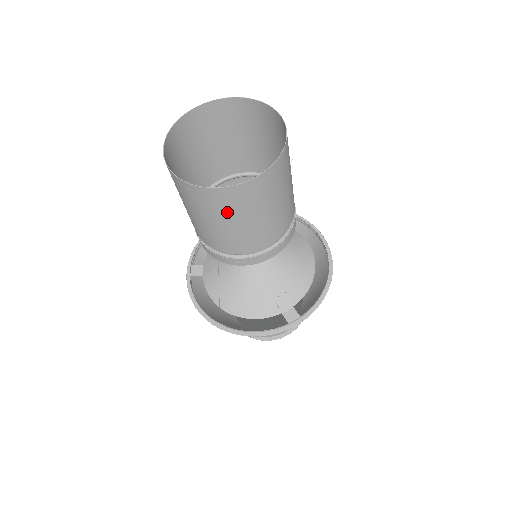
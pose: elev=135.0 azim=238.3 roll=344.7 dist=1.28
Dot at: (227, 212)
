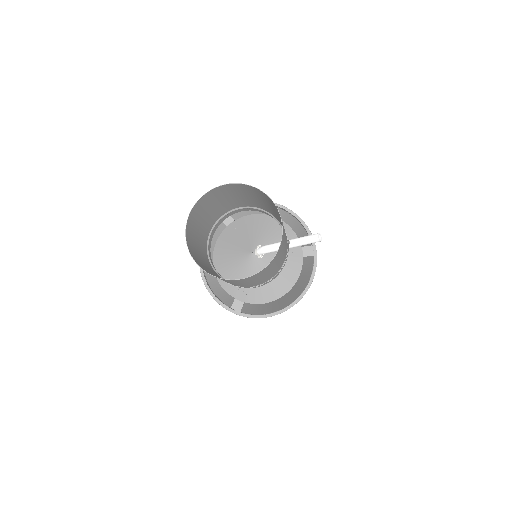
Dot at: (201, 264)
